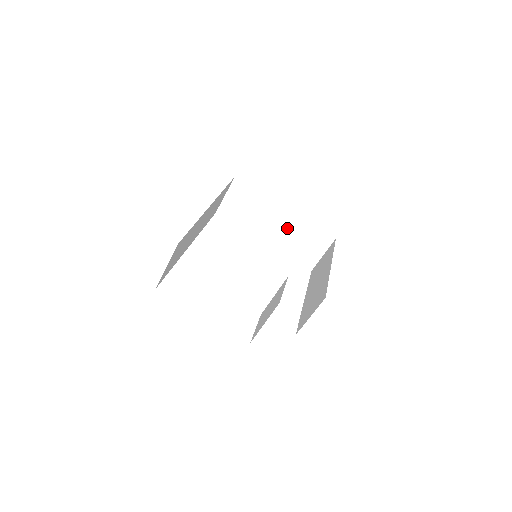
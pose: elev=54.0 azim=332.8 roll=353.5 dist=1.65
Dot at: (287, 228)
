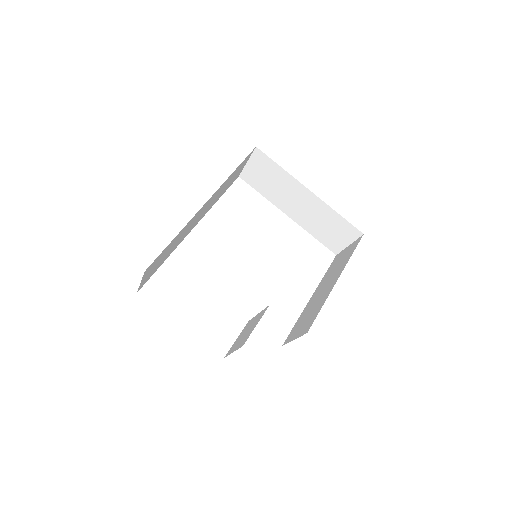
Dot at: (312, 210)
